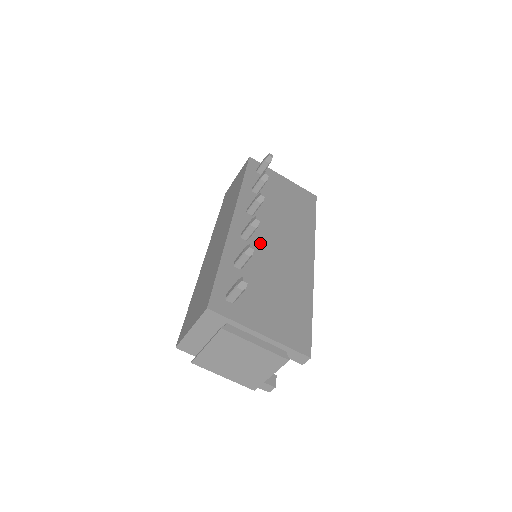
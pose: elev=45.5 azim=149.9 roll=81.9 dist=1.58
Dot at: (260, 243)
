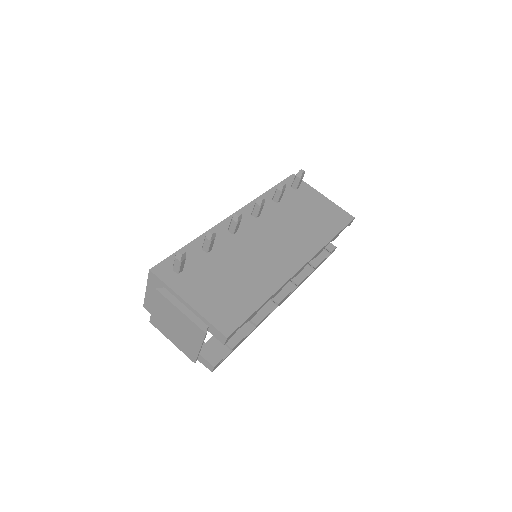
Dot at: (246, 239)
